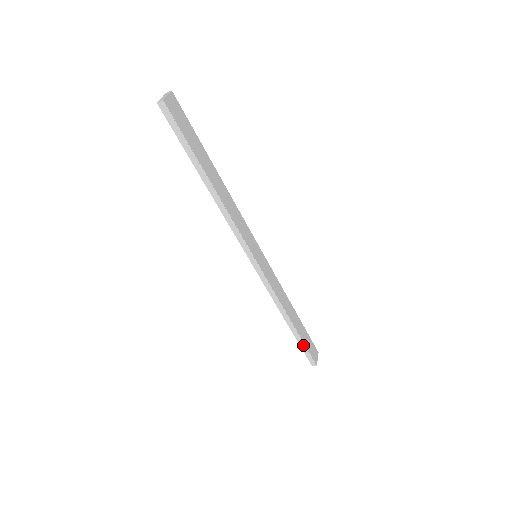
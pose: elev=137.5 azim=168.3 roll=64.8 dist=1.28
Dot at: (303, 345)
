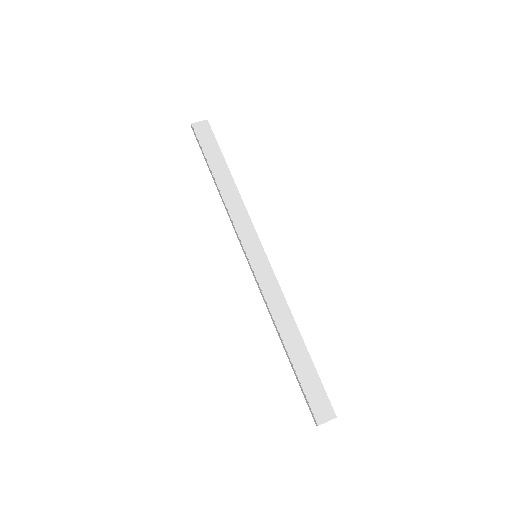
Dot at: (300, 383)
